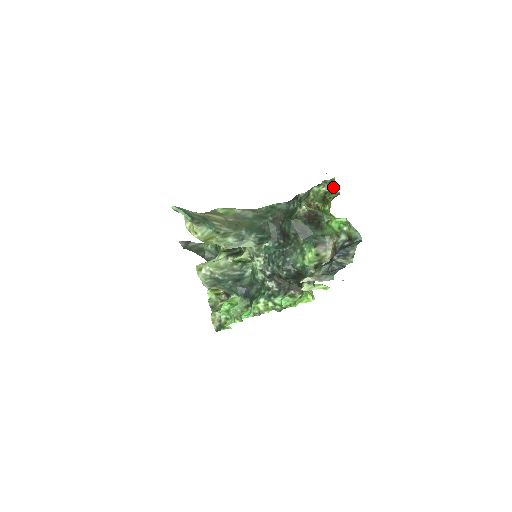
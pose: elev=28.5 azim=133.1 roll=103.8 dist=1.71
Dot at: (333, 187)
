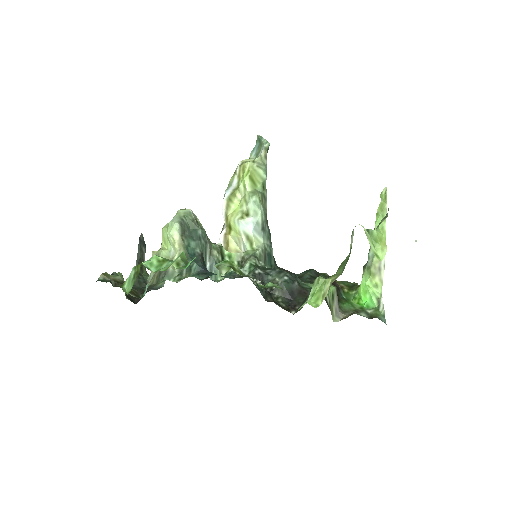
Dot at: occluded
